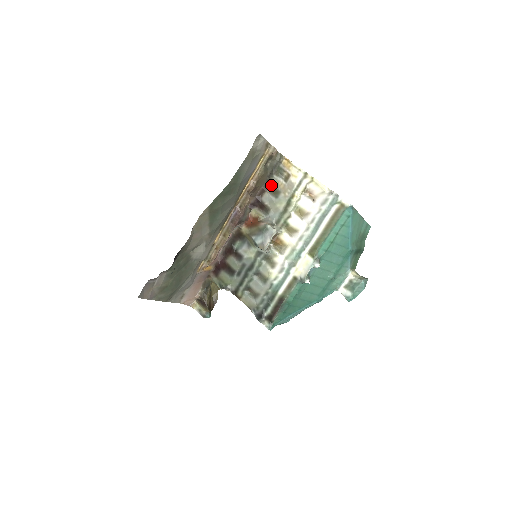
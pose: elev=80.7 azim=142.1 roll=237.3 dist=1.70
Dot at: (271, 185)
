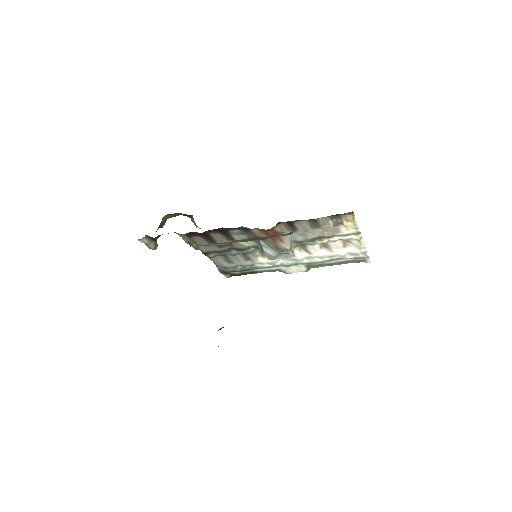
Dot at: (316, 219)
